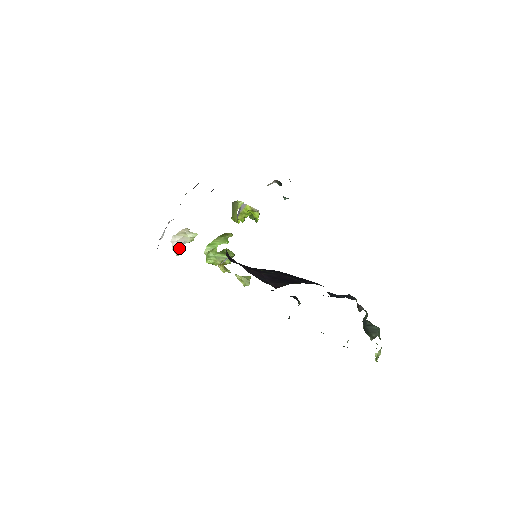
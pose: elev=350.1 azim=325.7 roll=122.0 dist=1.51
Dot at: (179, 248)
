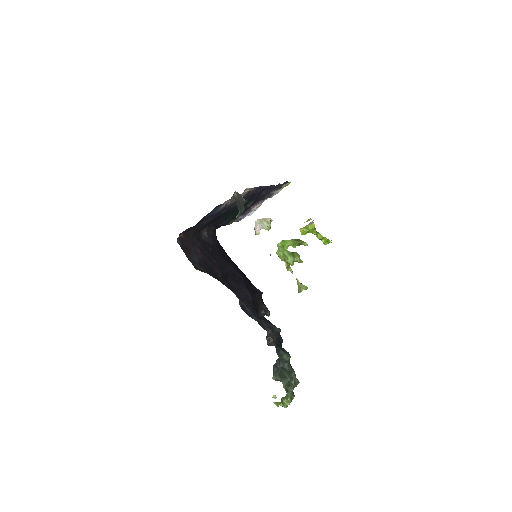
Dot at: (259, 230)
